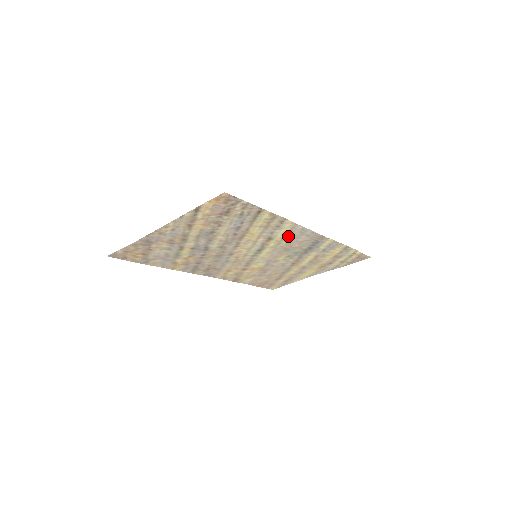
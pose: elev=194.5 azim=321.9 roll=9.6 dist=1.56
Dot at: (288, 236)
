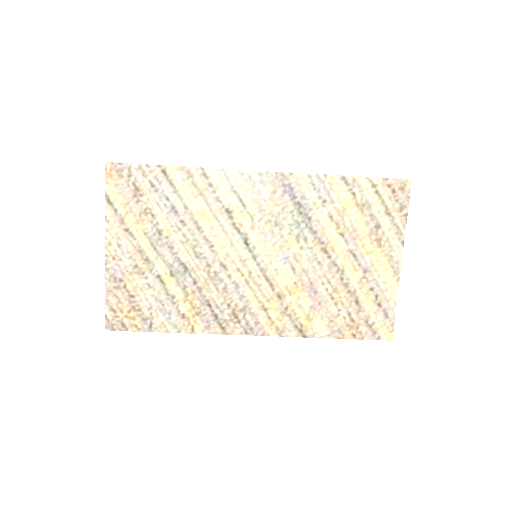
Dot at: (242, 196)
